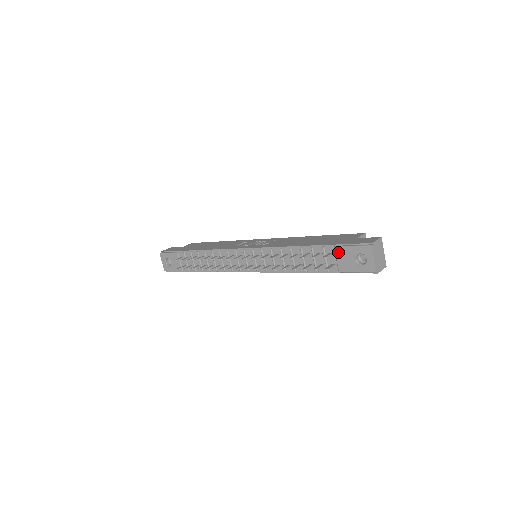
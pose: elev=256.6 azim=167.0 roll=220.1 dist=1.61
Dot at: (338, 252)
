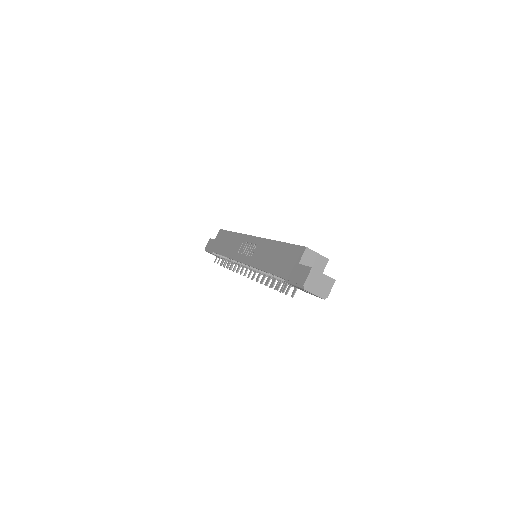
Dot at: occluded
